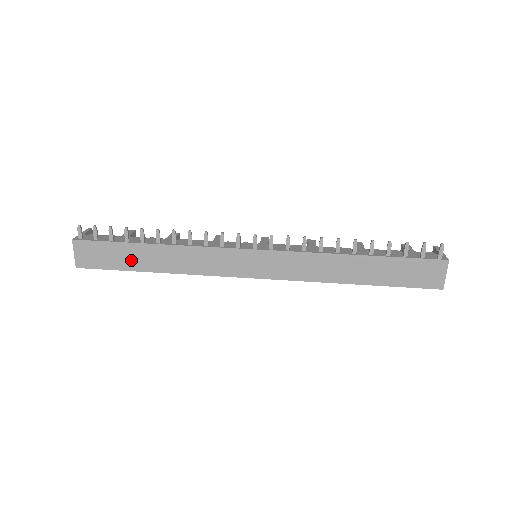
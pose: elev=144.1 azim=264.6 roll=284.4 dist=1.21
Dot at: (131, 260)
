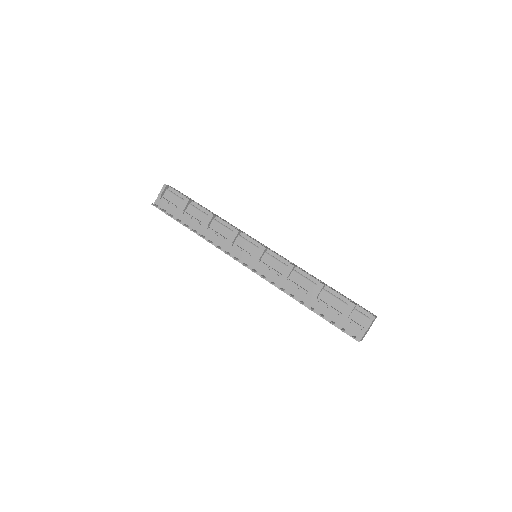
Dot at: occluded
